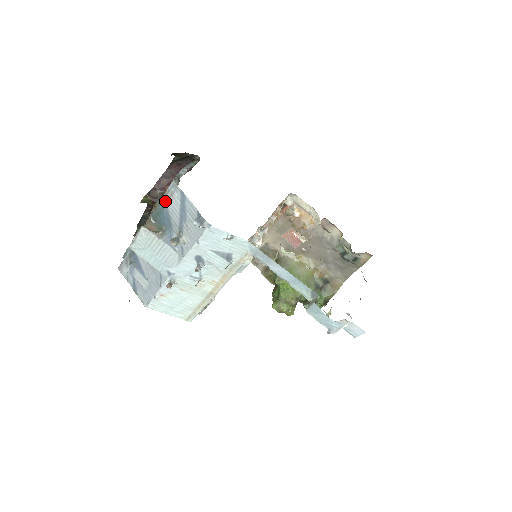
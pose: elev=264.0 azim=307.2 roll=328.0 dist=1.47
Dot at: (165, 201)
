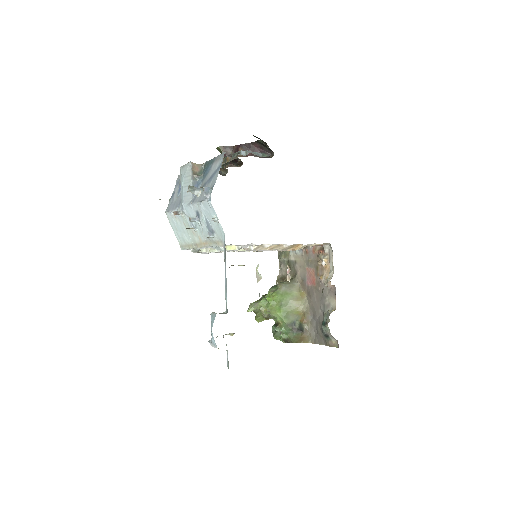
Dot at: (215, 160)
